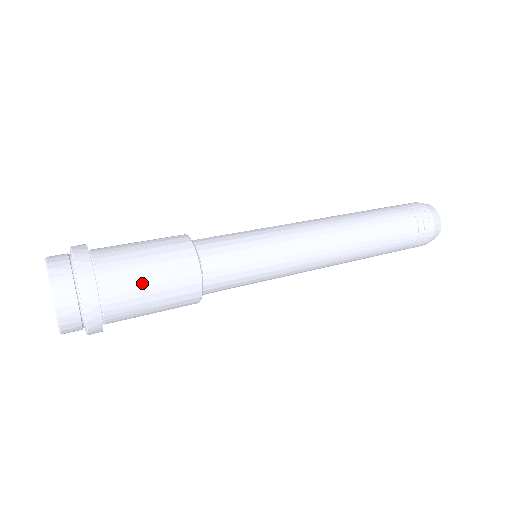
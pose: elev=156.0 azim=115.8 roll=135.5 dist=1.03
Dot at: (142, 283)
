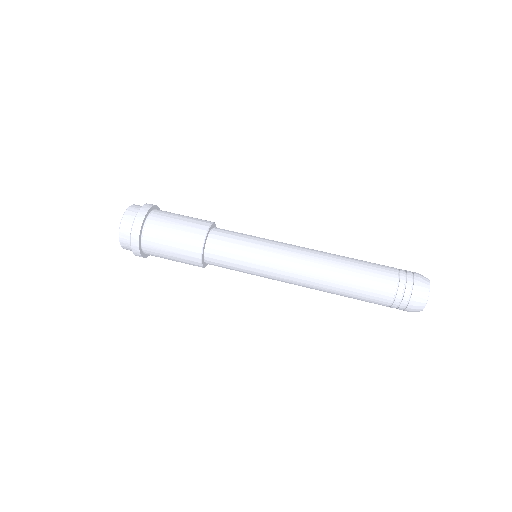
Dot at: (166, 257)
